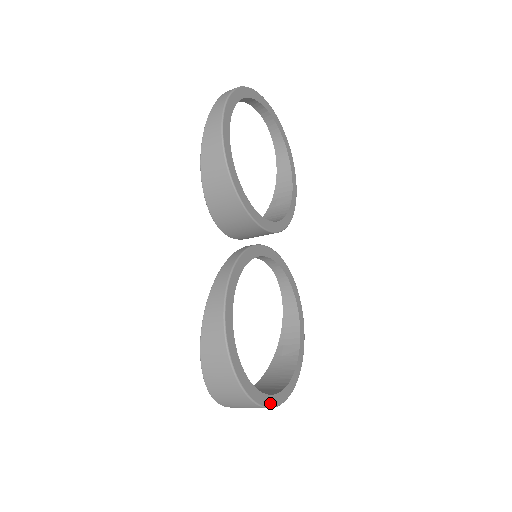
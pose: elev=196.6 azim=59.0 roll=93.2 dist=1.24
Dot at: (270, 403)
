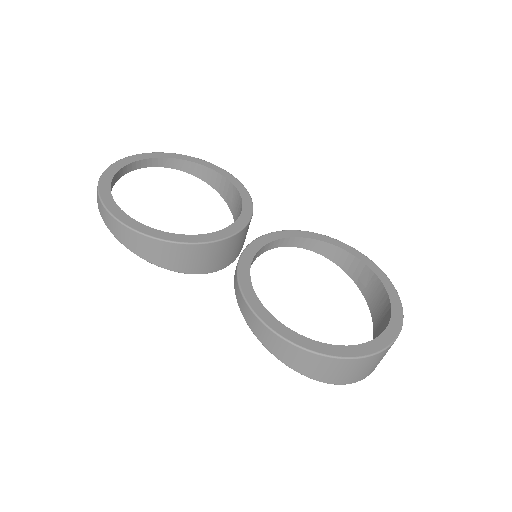
Dot at: (391, 336)
